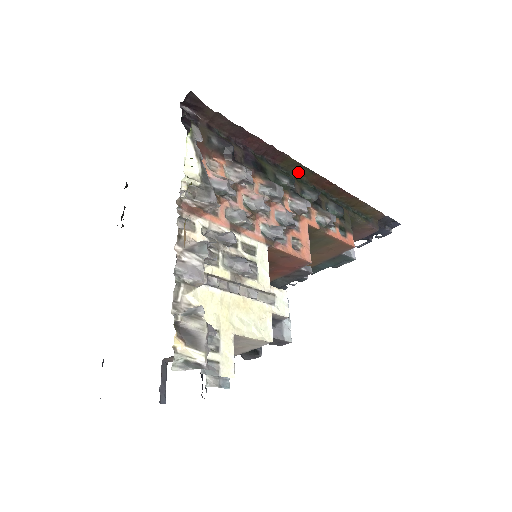
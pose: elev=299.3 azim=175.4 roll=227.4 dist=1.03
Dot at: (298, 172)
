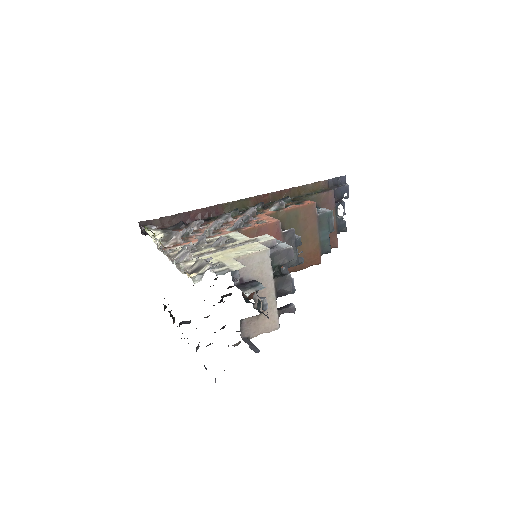
Dot at: (240, 207)
